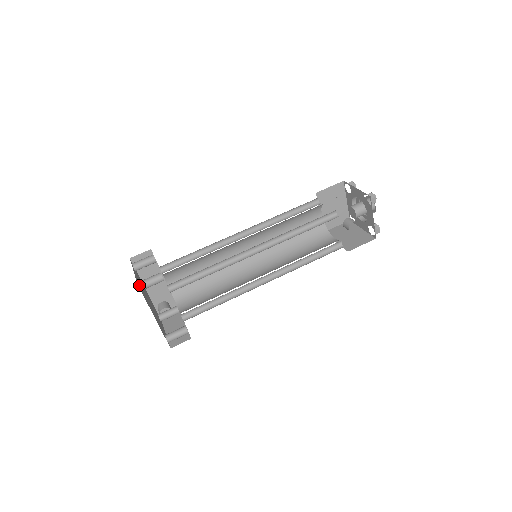
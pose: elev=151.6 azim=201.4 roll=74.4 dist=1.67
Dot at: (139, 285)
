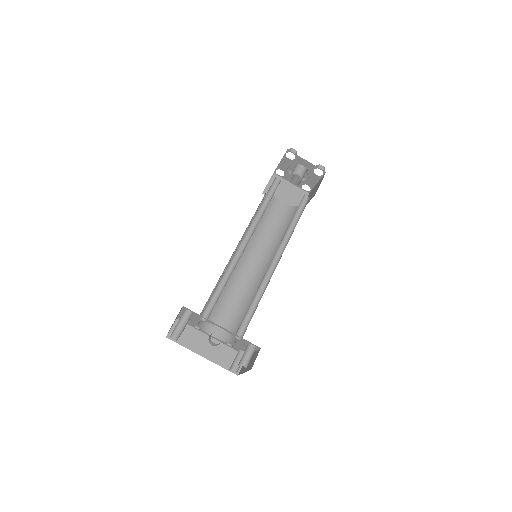
Dot at: (175, 329)
